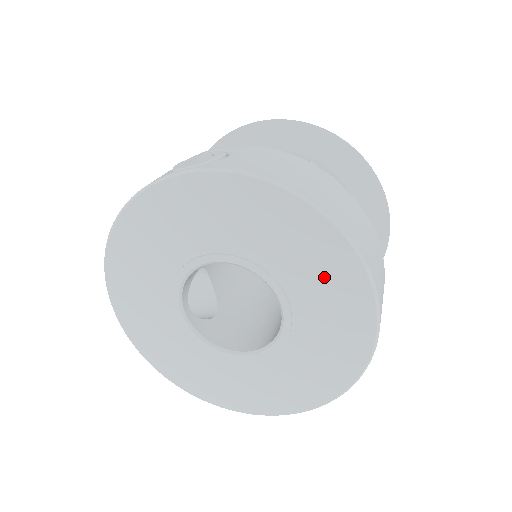
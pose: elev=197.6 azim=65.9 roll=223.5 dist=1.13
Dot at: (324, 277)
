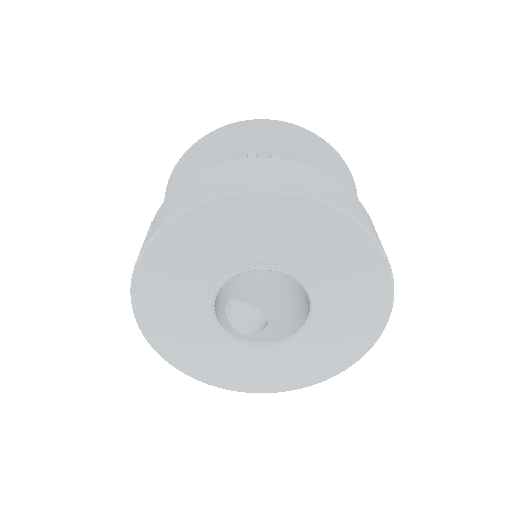
Dot at: (283, 228)
